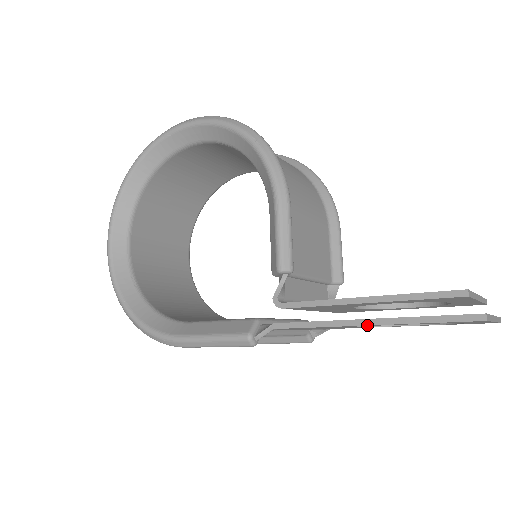
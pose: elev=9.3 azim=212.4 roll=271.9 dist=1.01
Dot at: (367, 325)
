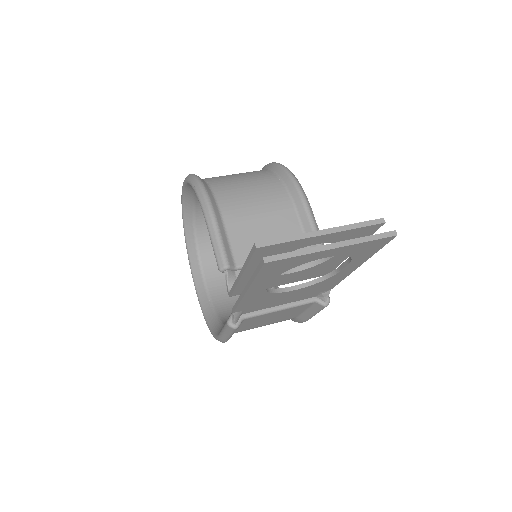
Dot at: (246, 292)
